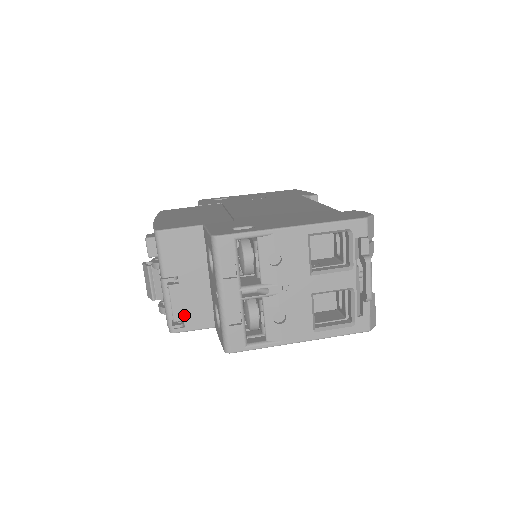
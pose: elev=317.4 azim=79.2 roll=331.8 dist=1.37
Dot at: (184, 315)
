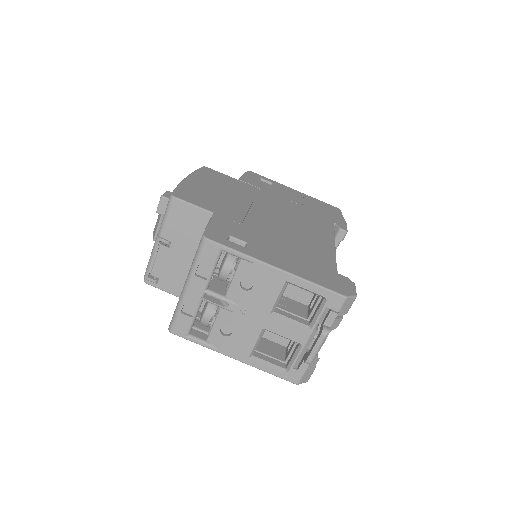
Dot at: (161, 275)
